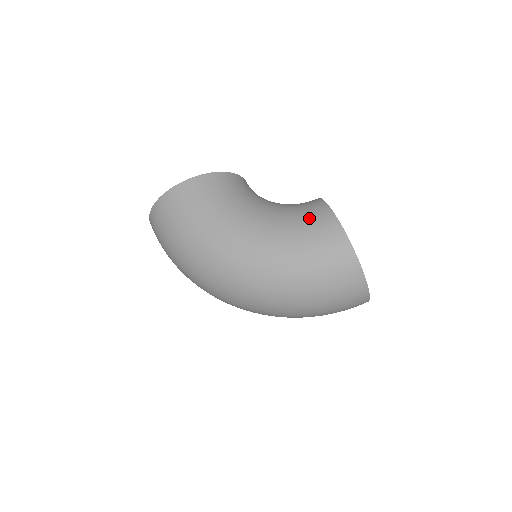
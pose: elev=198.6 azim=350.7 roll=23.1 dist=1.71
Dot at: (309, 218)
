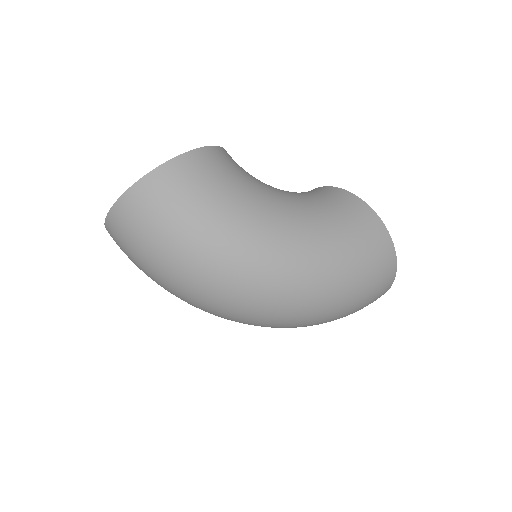
Dot at: (342, 206)
